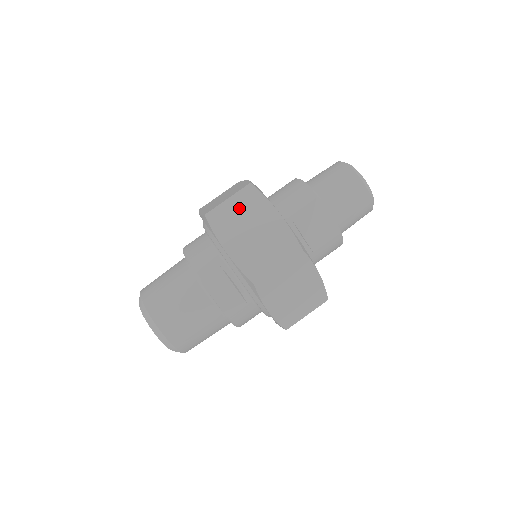
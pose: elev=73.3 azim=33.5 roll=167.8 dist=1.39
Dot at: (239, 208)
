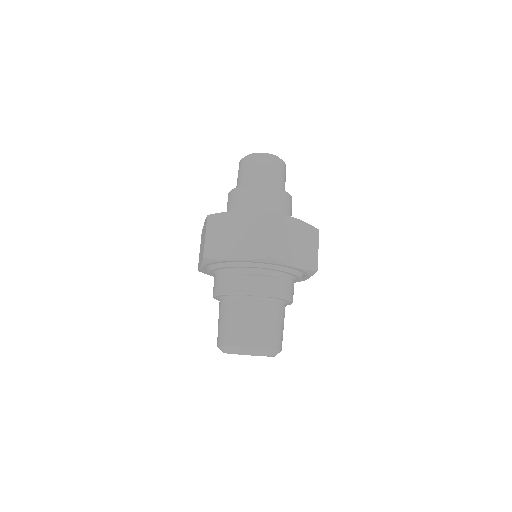
Dot at: (216, 233)
